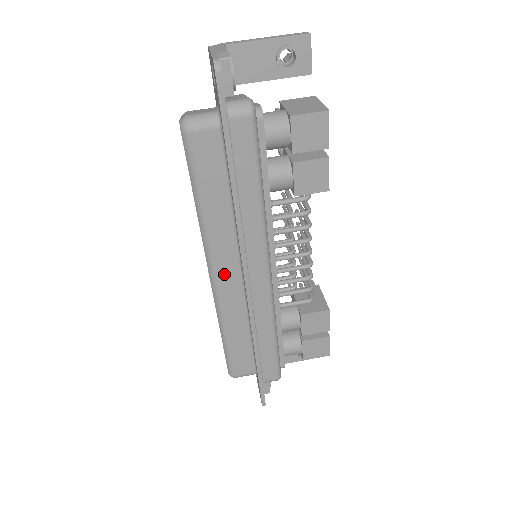
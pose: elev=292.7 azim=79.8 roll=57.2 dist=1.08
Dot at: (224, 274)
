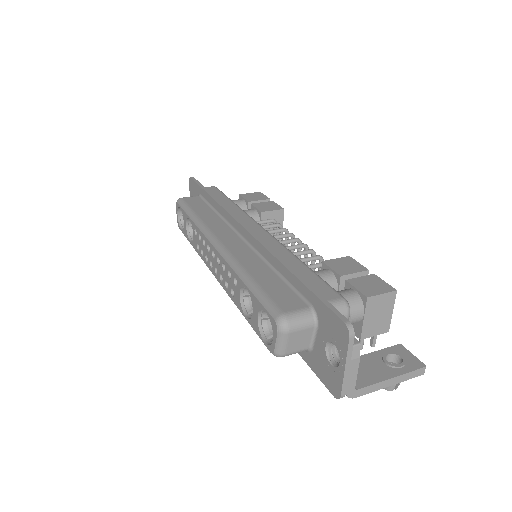
Dot at: (225, 239)
